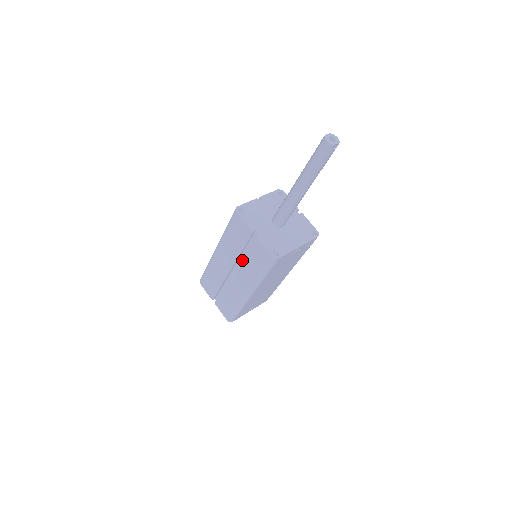
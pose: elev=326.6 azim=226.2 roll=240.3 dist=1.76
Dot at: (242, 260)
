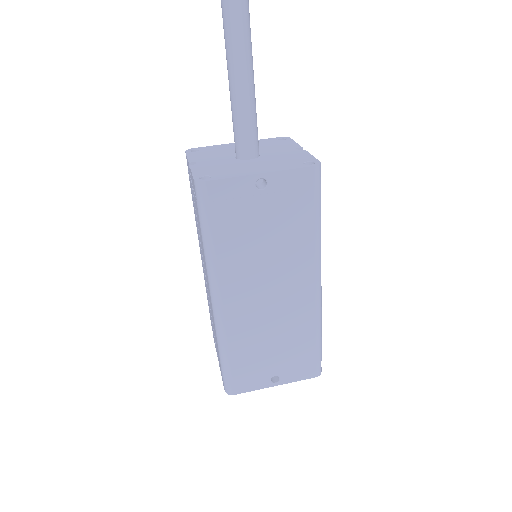
Dot at: occluded
